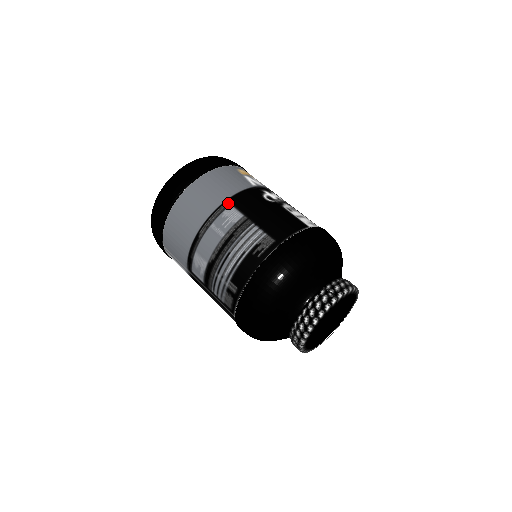
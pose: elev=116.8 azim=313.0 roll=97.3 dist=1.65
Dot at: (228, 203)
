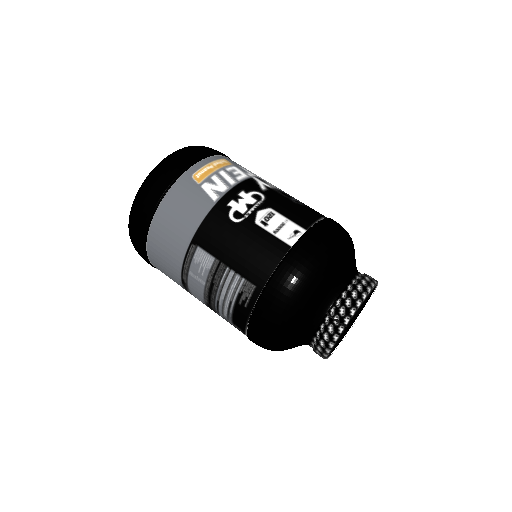
Dot at: (194, 245)
